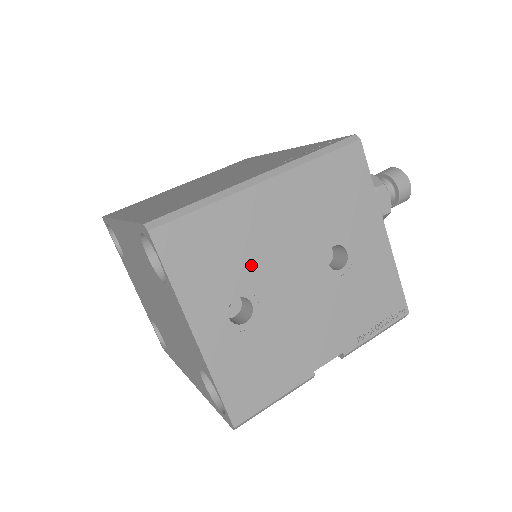
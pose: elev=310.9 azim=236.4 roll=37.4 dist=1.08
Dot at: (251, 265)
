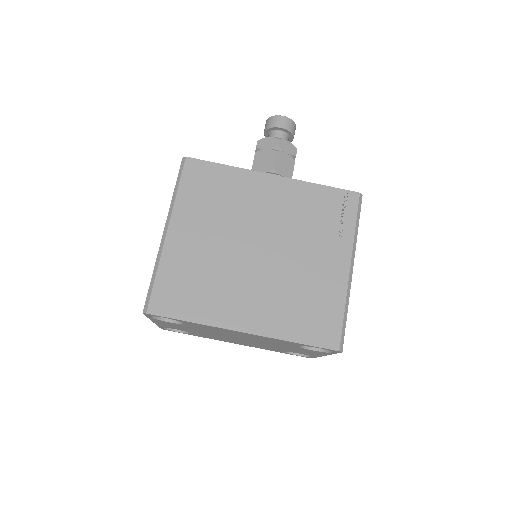
Dot at: occluded
